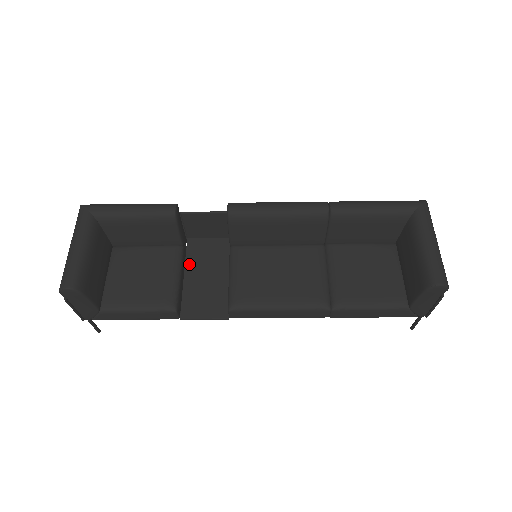
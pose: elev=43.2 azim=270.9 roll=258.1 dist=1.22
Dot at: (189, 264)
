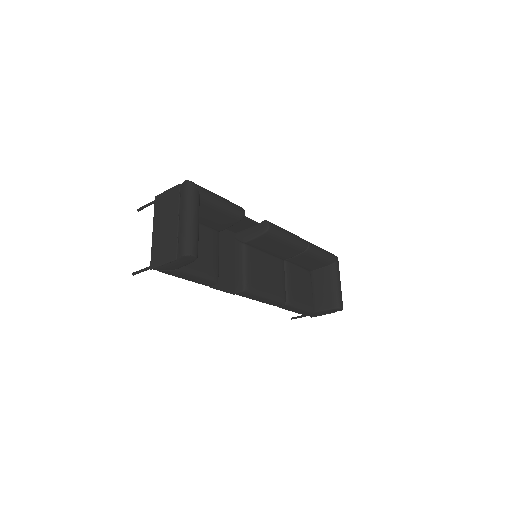
Dot at: occluded
